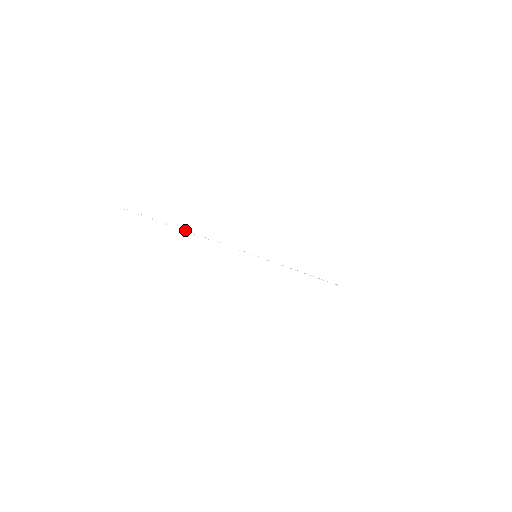
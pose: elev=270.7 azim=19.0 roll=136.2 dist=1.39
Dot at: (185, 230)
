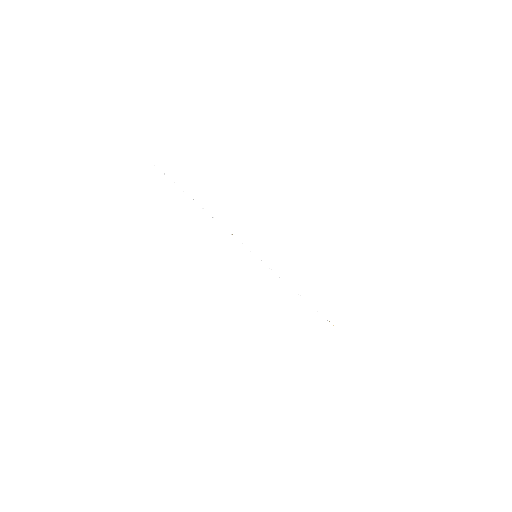
Dot at: (200, 206)
